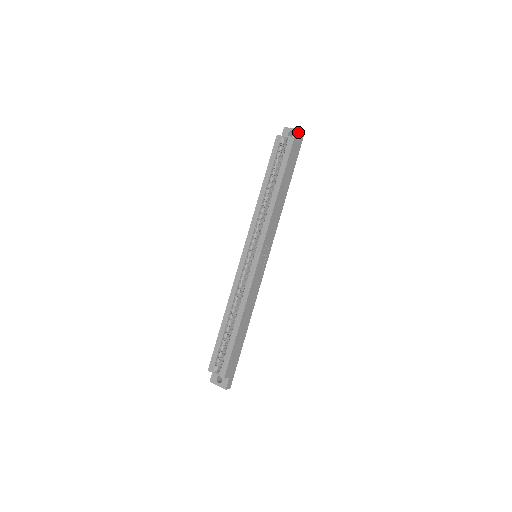
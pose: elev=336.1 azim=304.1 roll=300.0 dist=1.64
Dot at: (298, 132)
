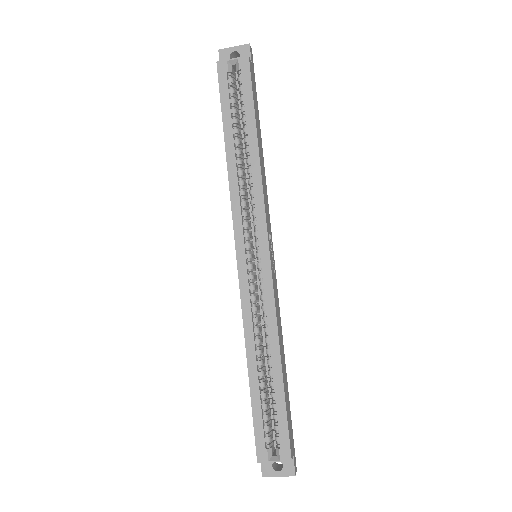
Dot at: (245, 50)
